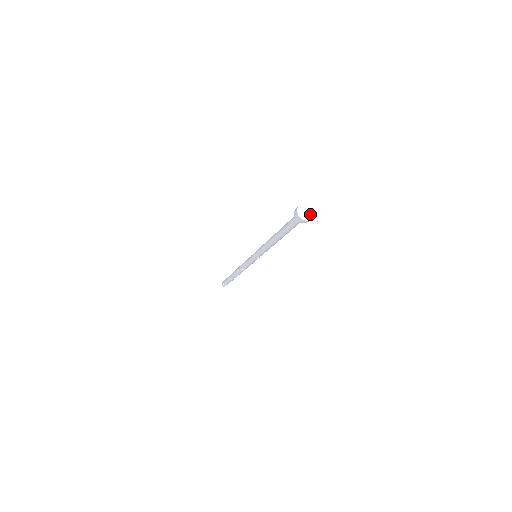
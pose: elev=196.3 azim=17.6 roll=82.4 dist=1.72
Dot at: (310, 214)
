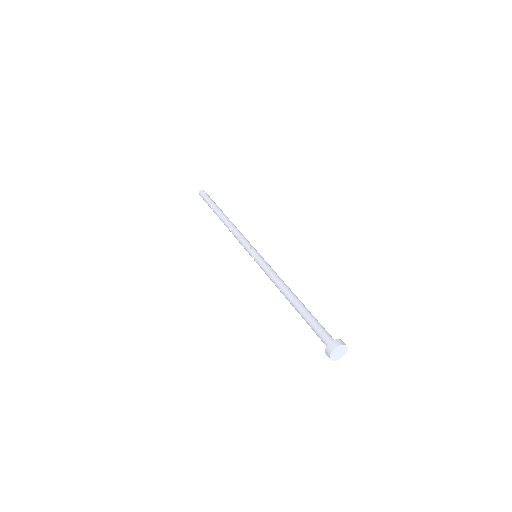
Dot at: (339, 356)
